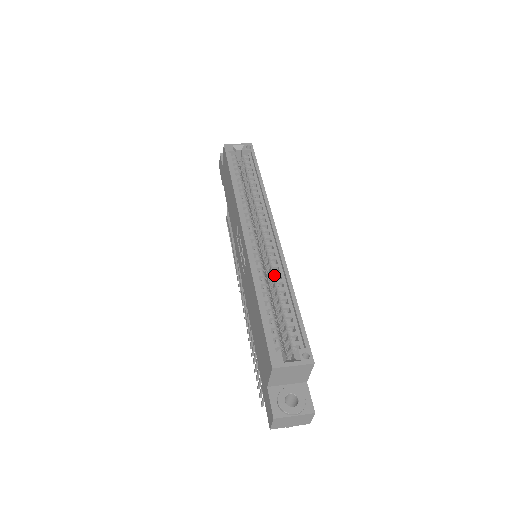
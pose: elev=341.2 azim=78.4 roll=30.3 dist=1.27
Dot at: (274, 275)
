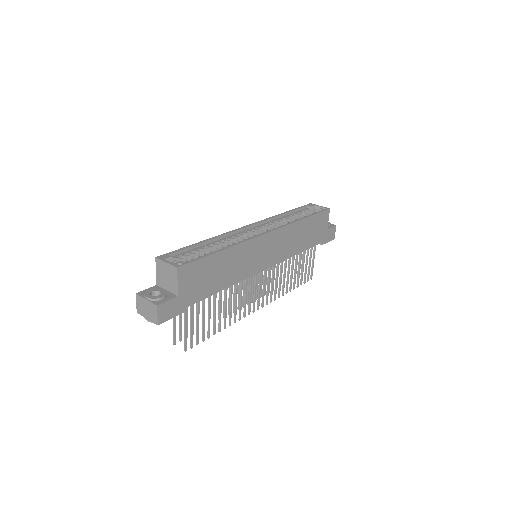
Dot at: occluded
